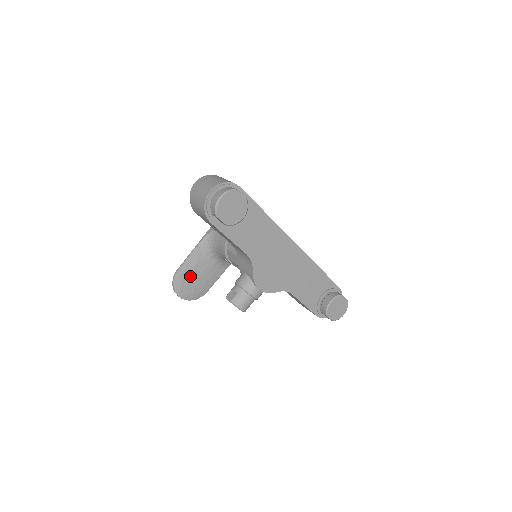
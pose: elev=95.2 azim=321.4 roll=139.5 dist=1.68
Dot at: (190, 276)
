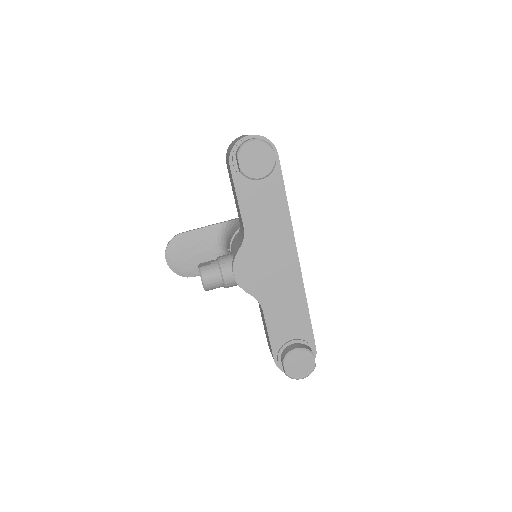
Dot at: (189, 247)
